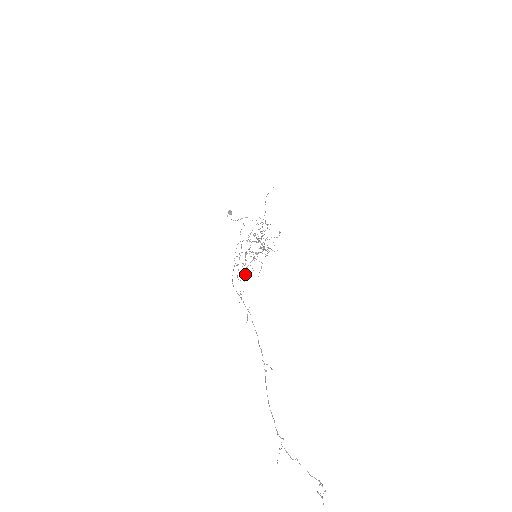
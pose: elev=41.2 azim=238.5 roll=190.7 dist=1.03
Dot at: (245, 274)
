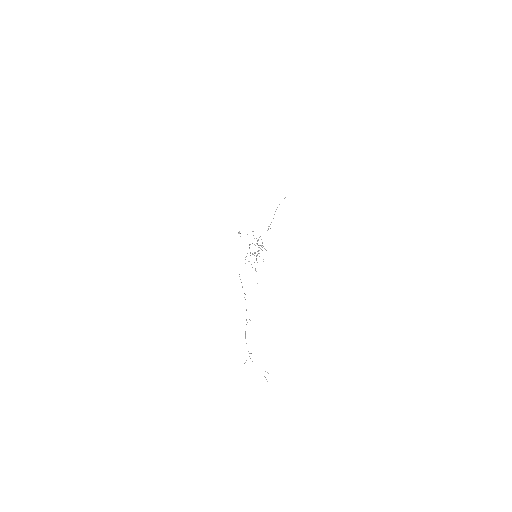
Dot at: occluded
